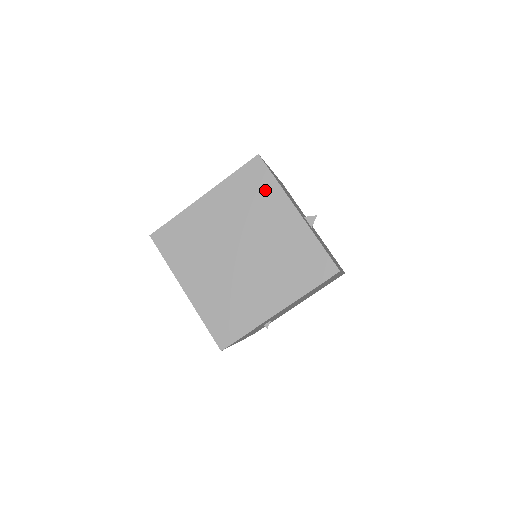
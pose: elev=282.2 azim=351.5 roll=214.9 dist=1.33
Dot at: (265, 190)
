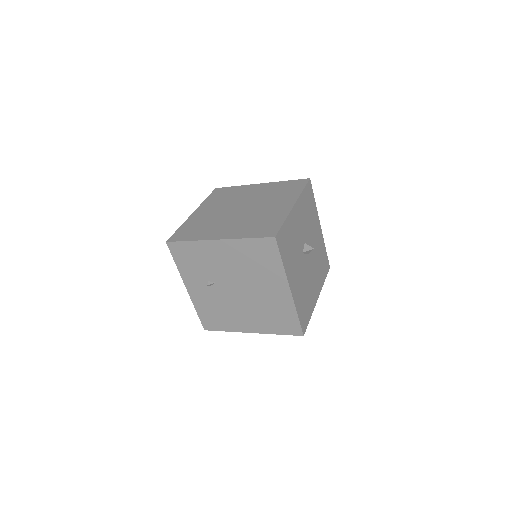
Dot at: (292, 191)
